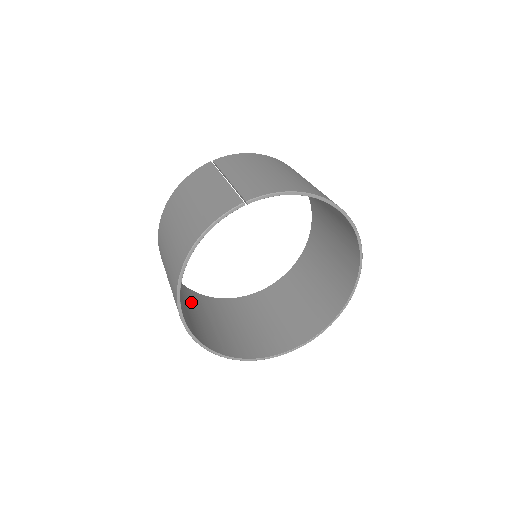
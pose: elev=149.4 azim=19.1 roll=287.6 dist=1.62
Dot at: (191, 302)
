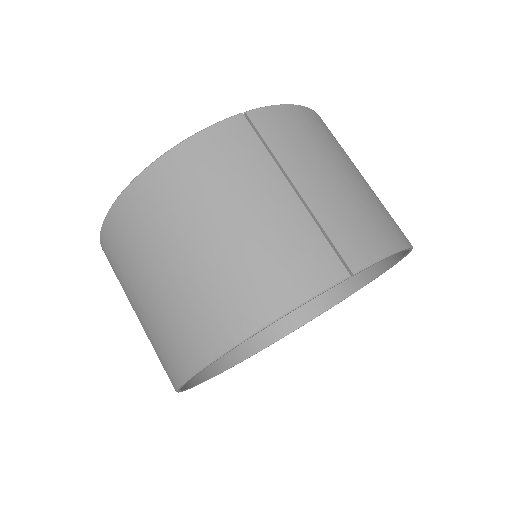
Dot at: occluded
